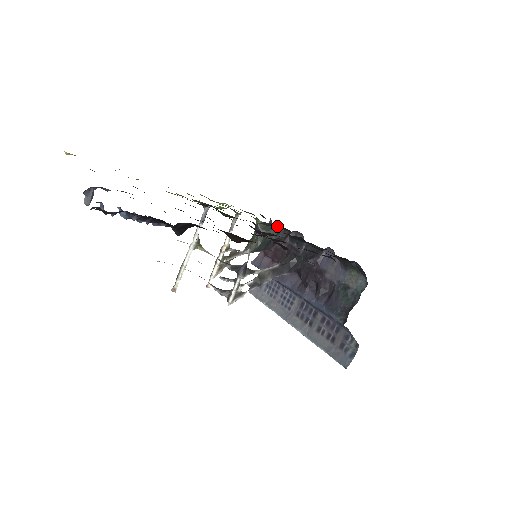
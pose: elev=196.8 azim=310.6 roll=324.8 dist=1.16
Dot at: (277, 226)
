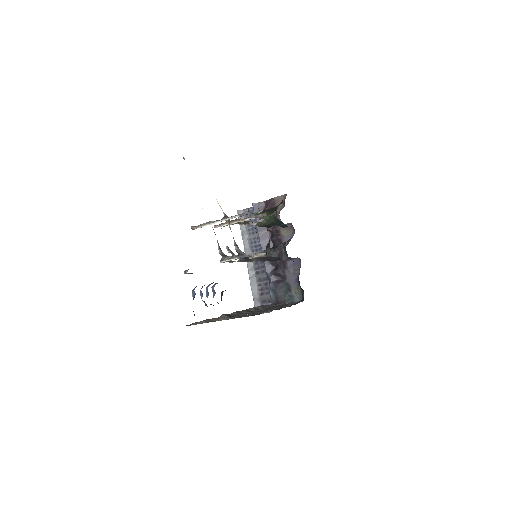
Dot at: occluded
